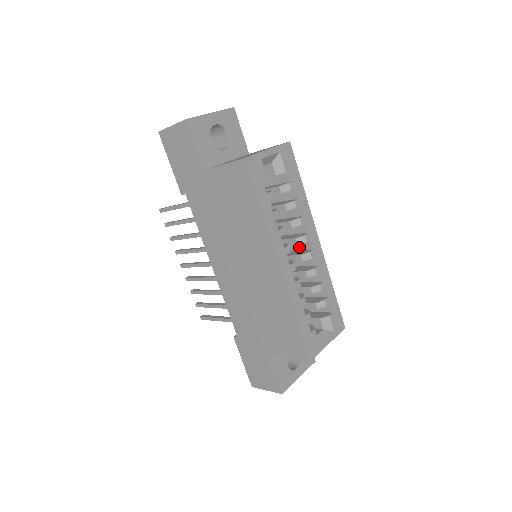
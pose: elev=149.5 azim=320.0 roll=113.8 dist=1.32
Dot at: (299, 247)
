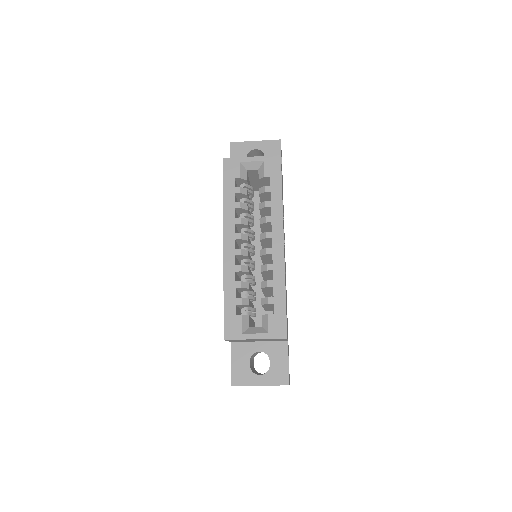
Dot at: occluded
